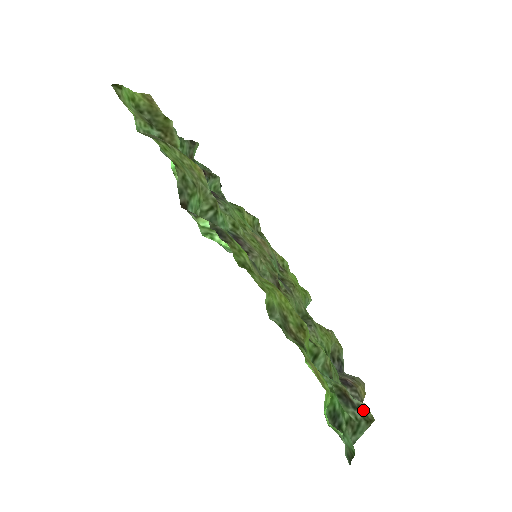
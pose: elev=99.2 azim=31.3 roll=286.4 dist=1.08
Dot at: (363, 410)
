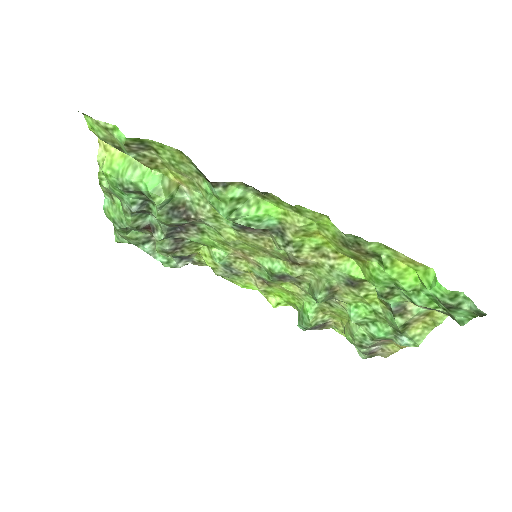
Dot at: (437, 311)
